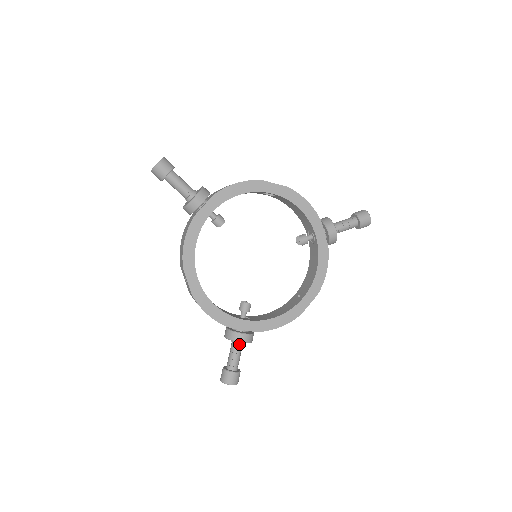
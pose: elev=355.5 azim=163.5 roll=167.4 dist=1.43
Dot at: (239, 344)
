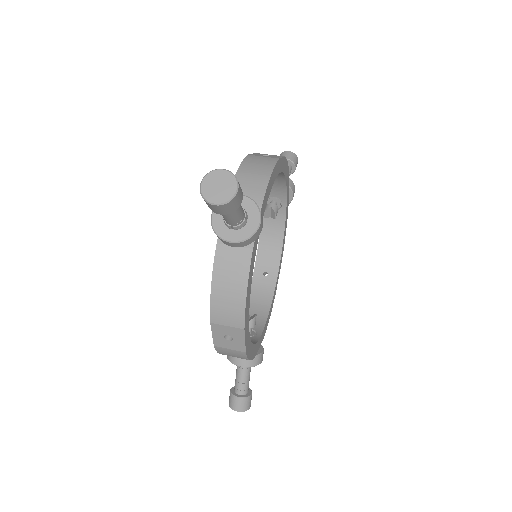
Dot at: occluded
